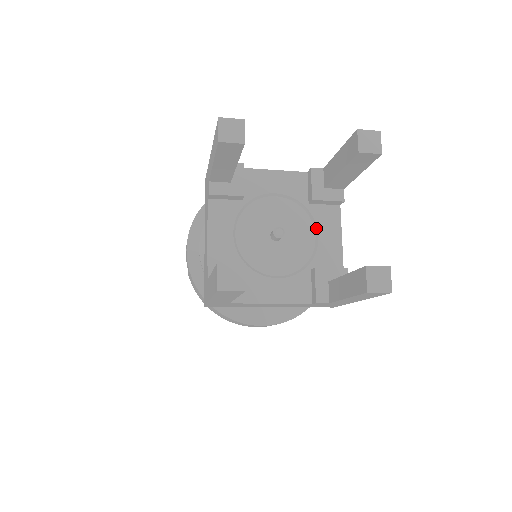
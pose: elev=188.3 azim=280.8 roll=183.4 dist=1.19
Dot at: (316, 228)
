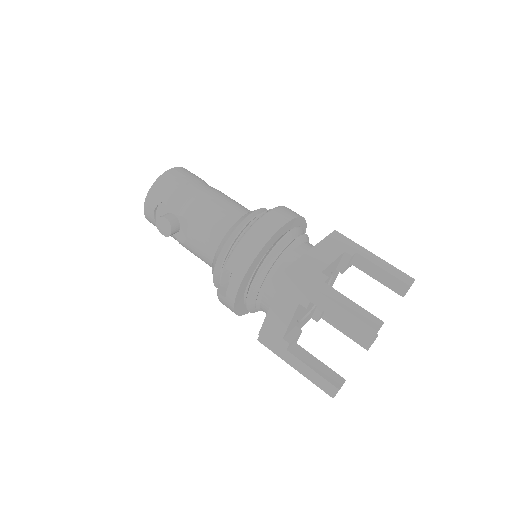
Dot at: (331, 280)
